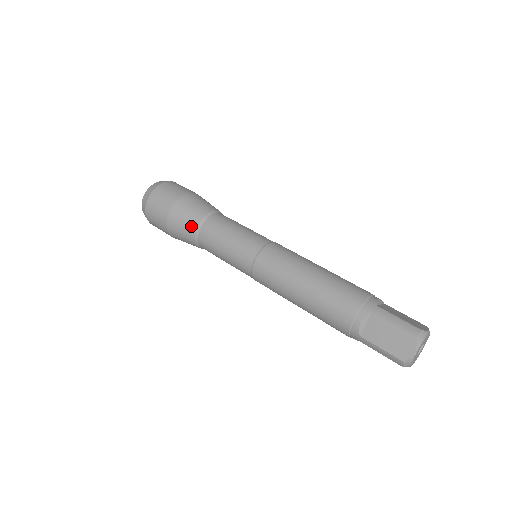
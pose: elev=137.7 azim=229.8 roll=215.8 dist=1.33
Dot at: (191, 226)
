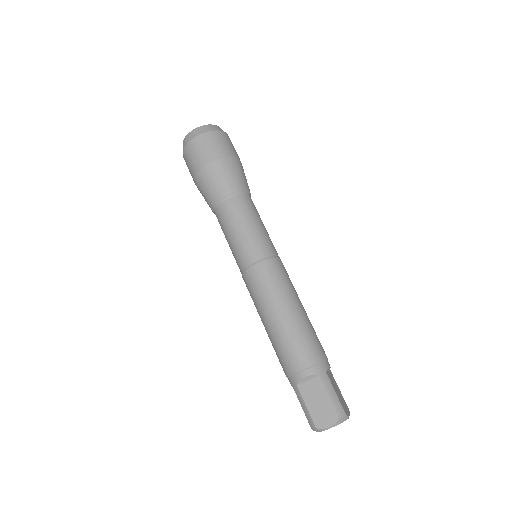
Dot at: occluded
